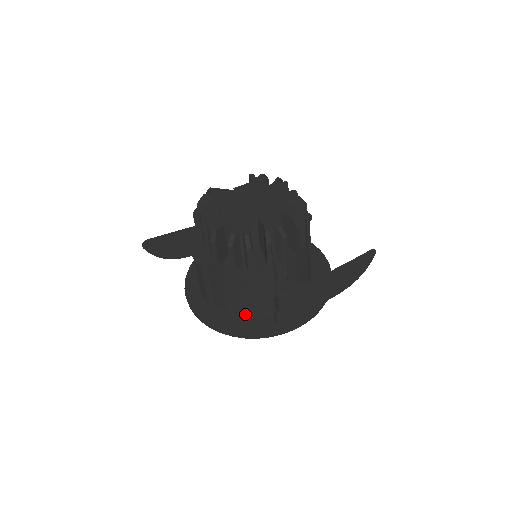
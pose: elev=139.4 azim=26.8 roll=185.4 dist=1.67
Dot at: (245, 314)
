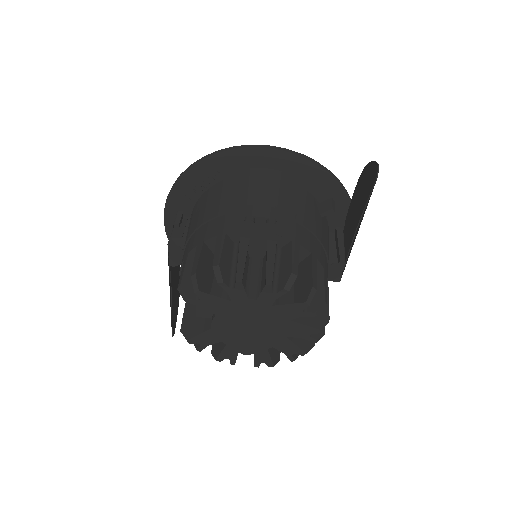
Dot at: occluded
